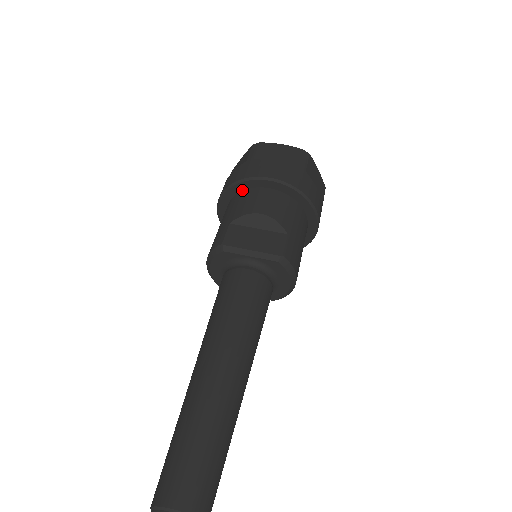
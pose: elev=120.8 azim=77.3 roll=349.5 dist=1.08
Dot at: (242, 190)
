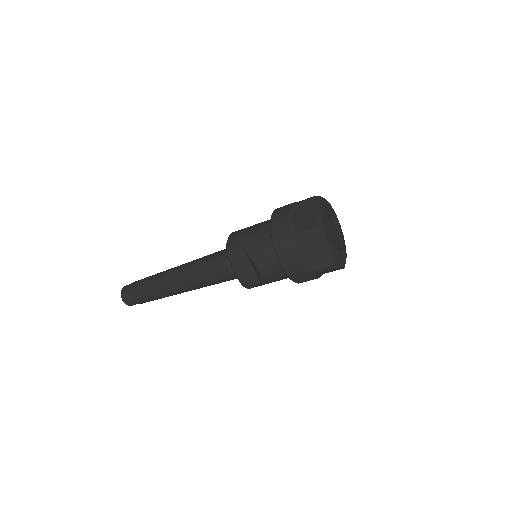
Dot at: occluded
